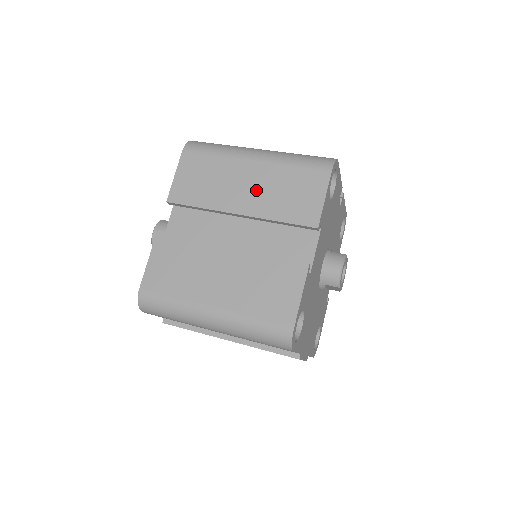
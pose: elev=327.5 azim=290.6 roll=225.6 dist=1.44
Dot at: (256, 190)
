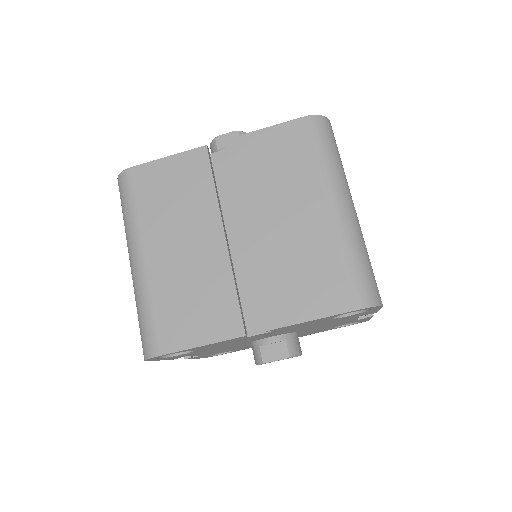
Dot at: occluded
